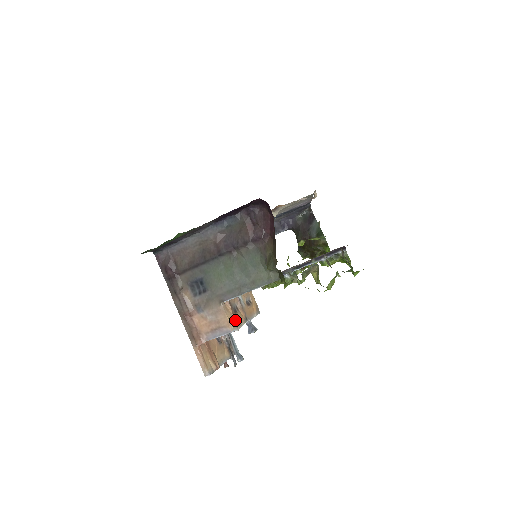
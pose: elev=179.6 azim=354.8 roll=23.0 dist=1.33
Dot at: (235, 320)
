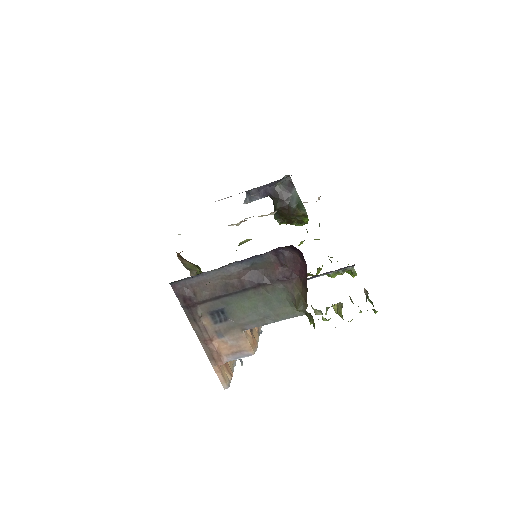
Dot at: (254, 342)
